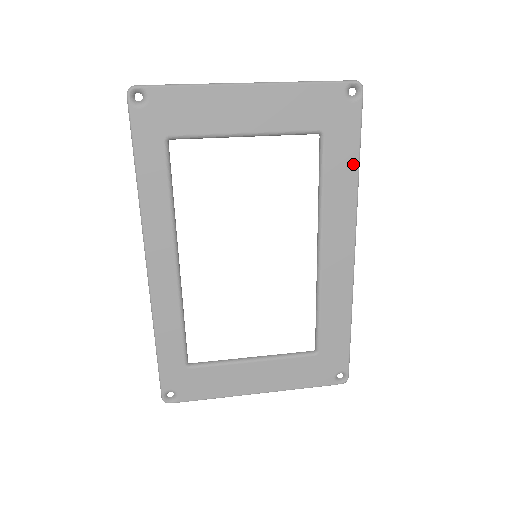
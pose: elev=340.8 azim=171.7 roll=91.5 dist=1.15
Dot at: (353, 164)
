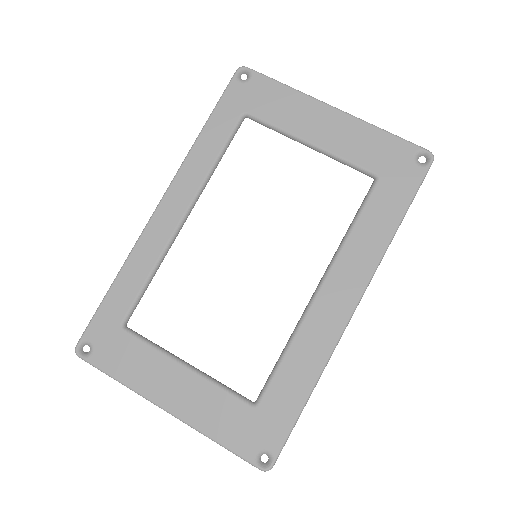
Dot at: (394, 220)
